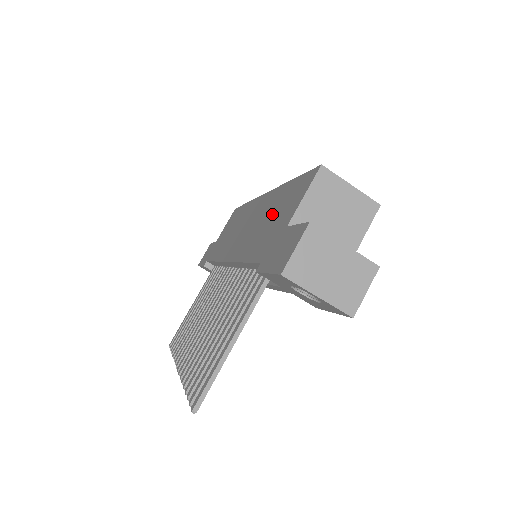
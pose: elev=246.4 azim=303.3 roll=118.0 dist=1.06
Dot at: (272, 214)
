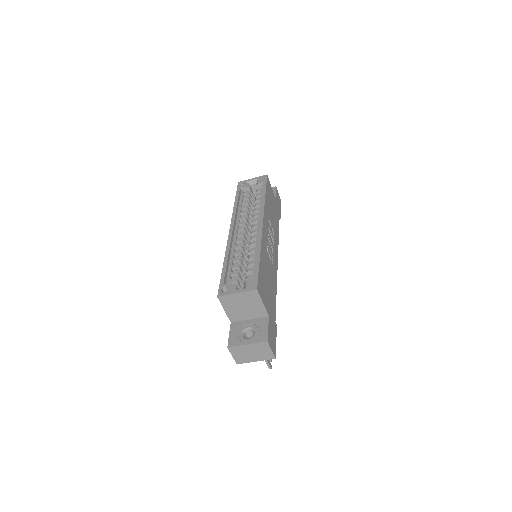
Dot at: occluded
